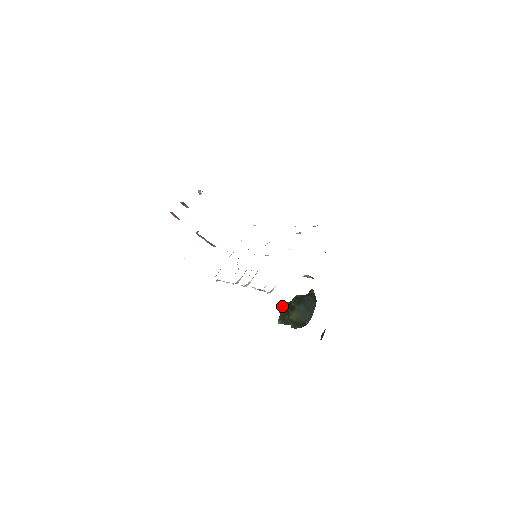
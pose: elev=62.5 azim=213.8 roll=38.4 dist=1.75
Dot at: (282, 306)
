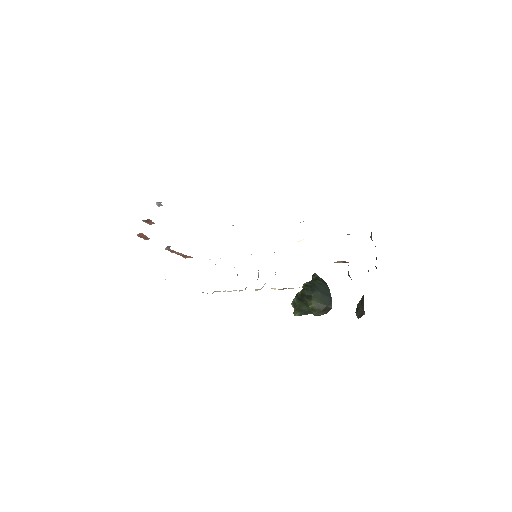
Dot at: (294, 298)
